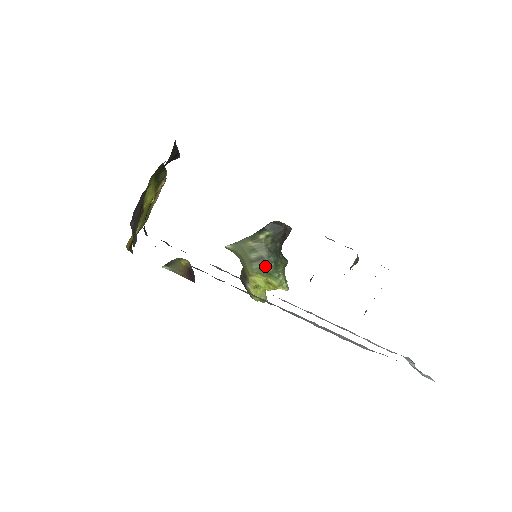
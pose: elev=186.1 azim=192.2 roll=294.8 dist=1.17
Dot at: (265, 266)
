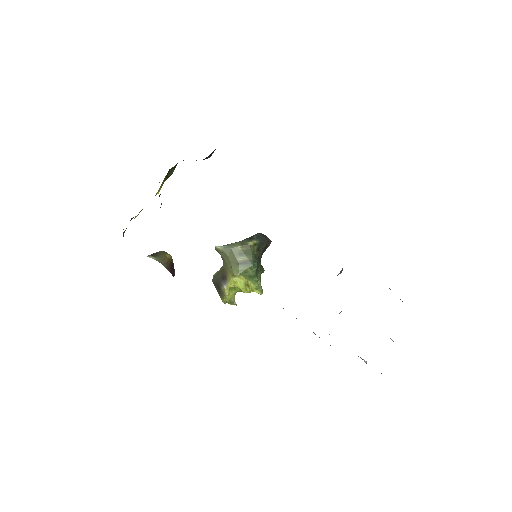
Dot at: (249, 269)
